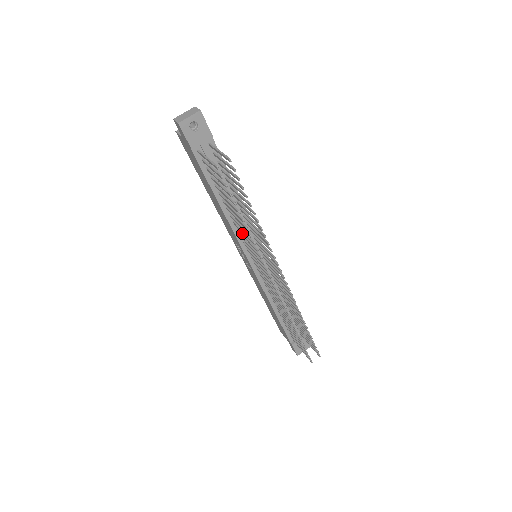
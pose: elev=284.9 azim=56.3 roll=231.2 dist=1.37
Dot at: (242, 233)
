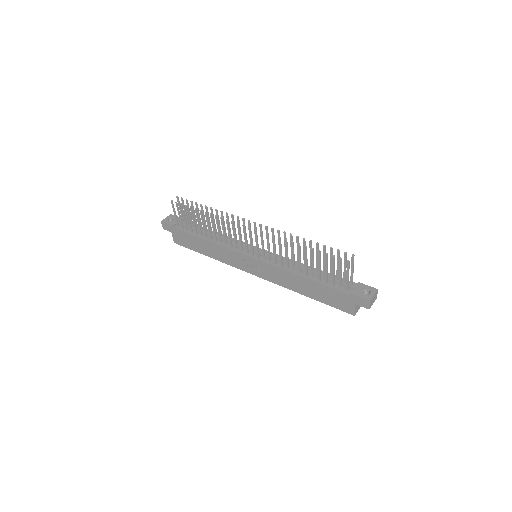
Dot at: (224, 238)
